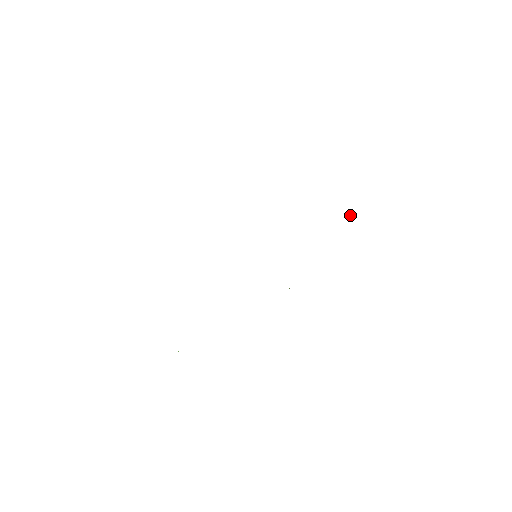
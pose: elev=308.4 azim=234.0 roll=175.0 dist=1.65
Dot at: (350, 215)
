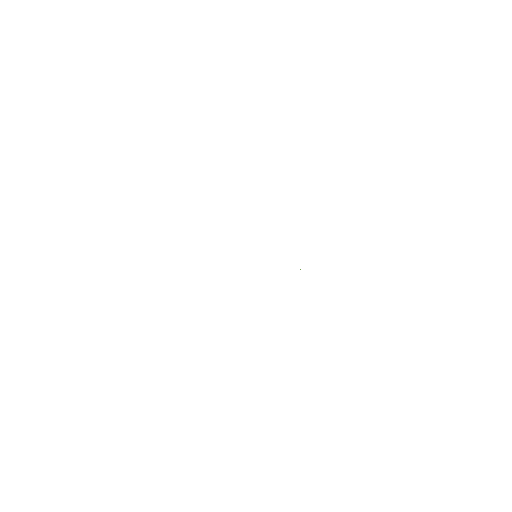
Dot at: occluded
